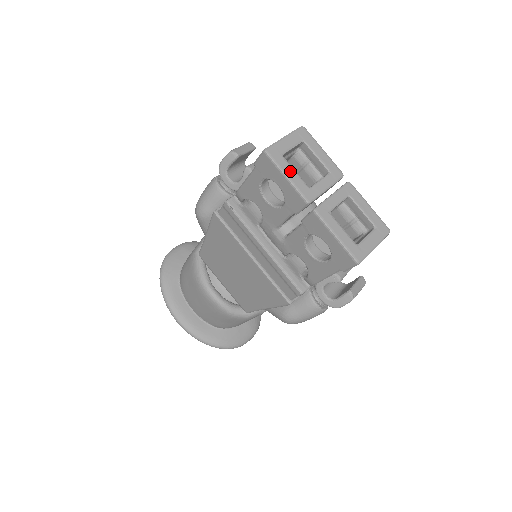
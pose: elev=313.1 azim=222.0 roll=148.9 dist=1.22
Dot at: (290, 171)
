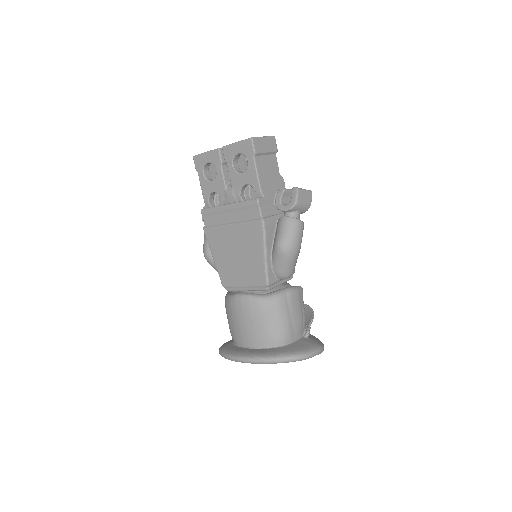
Dot at: occluded
